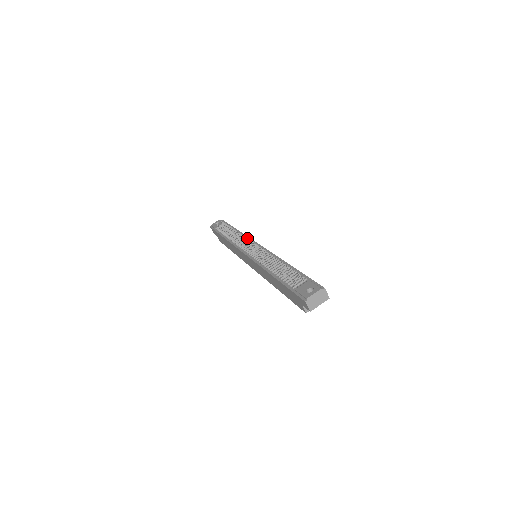
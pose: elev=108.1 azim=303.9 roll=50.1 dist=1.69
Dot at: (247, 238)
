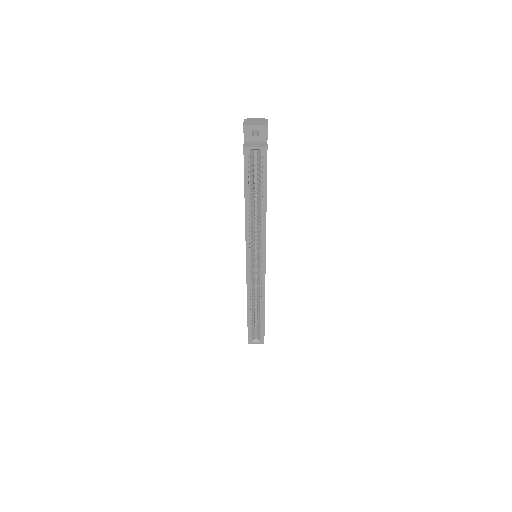
Dot at: occluded
